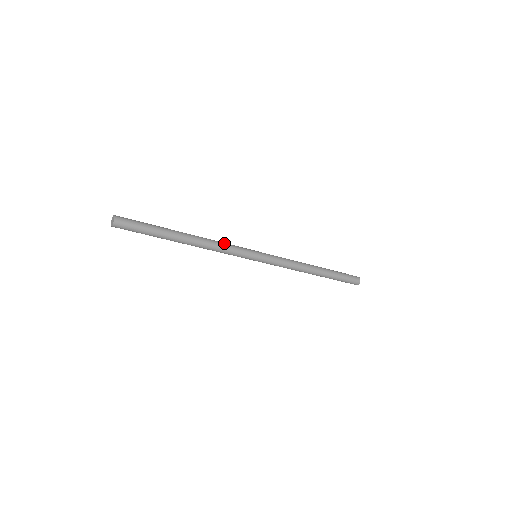
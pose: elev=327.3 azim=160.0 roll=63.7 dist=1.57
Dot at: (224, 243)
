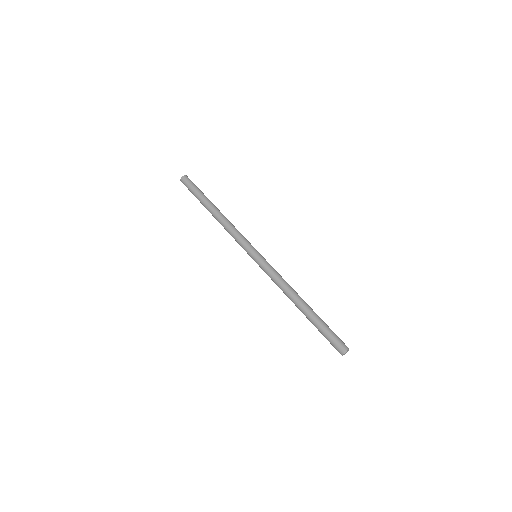
Dot at: occluded
